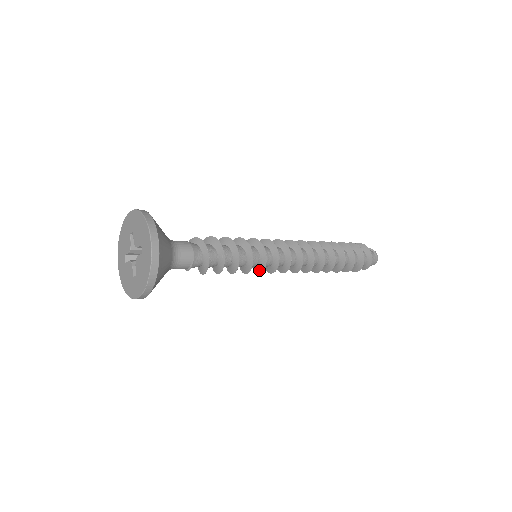
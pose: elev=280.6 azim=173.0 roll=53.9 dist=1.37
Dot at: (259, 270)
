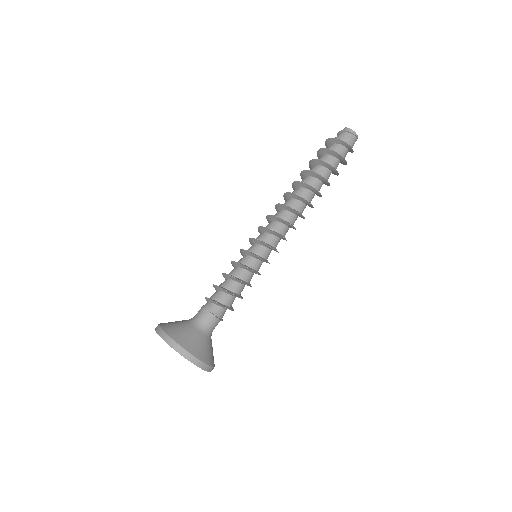
Dot at: occluded
